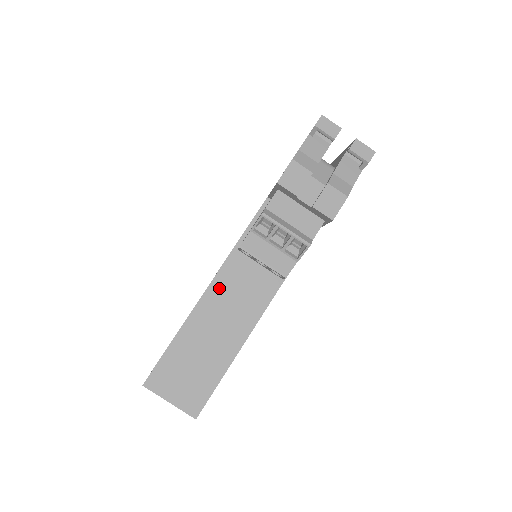
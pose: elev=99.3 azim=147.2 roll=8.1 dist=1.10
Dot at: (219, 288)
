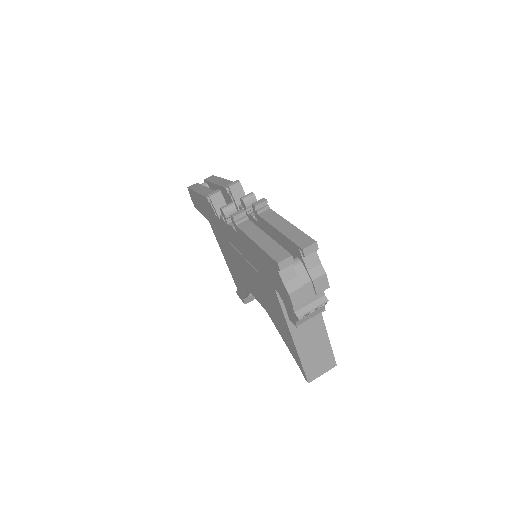
Dot at: (297, 334)
